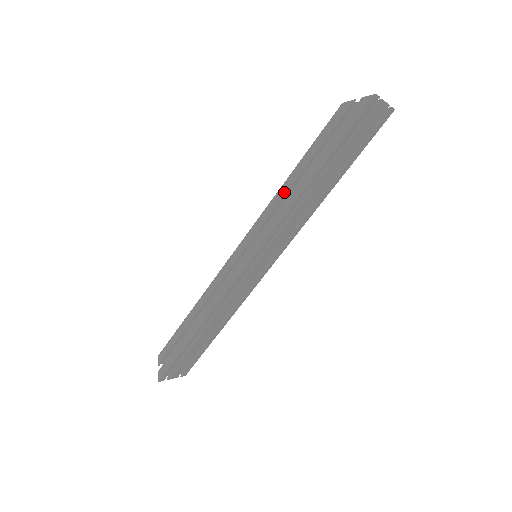
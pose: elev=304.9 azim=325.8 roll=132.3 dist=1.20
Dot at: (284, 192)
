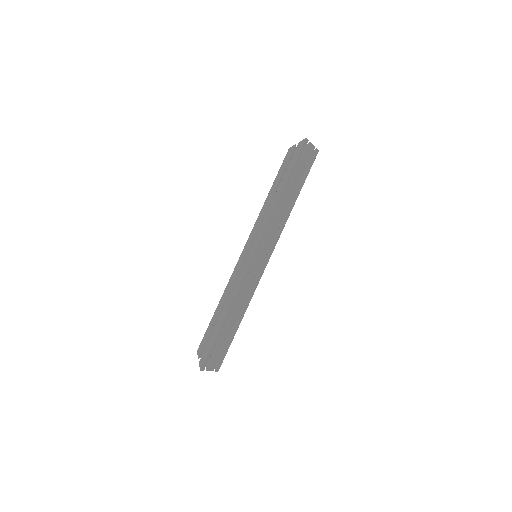
Dot at: (266, 205)
